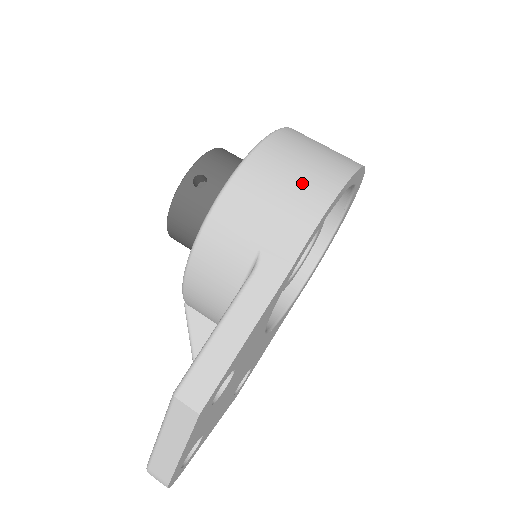
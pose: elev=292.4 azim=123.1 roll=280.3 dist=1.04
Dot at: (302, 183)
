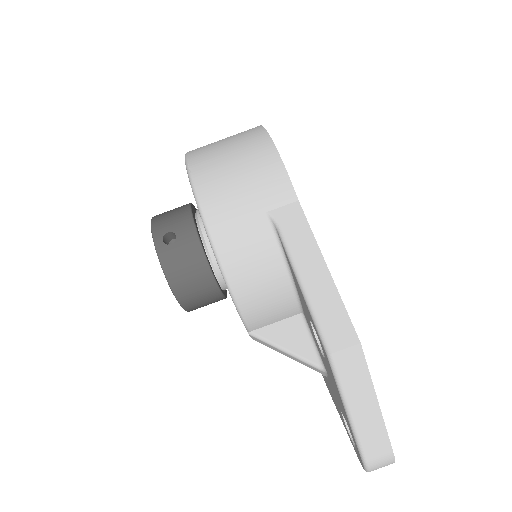
Dot at: (243, 153)
